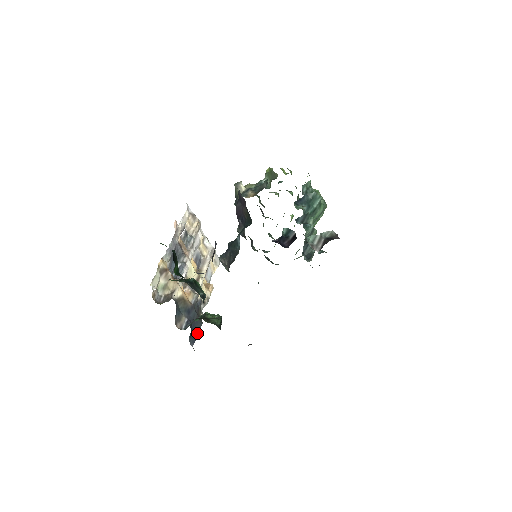
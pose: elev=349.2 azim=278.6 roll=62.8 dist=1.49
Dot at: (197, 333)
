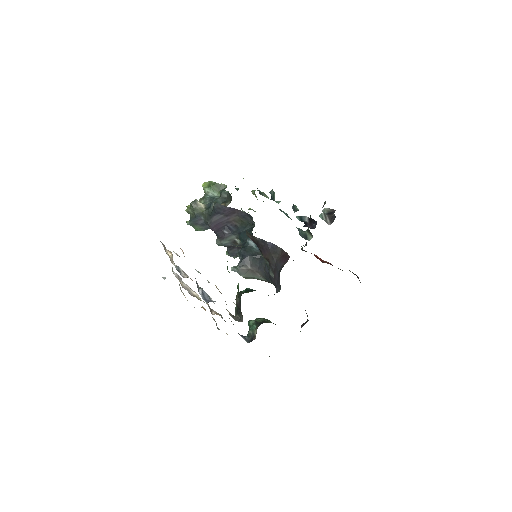
Dot at: occluded
